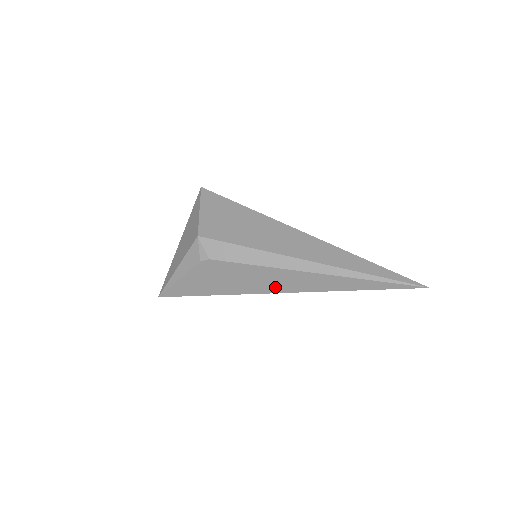
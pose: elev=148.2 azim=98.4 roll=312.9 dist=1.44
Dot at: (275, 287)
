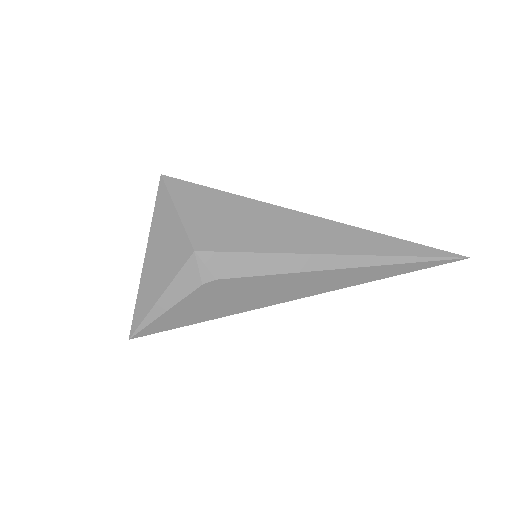
Dot at: (298, 293)
